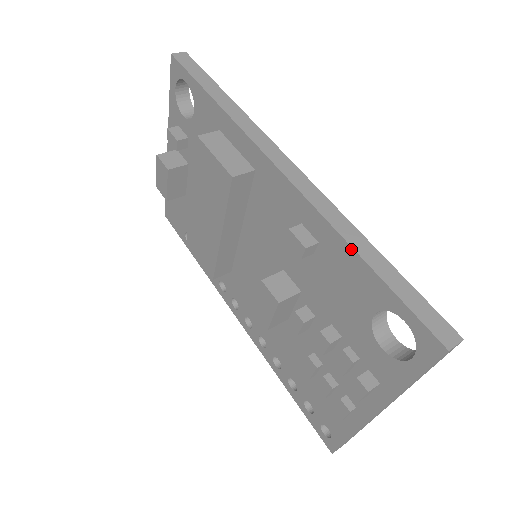
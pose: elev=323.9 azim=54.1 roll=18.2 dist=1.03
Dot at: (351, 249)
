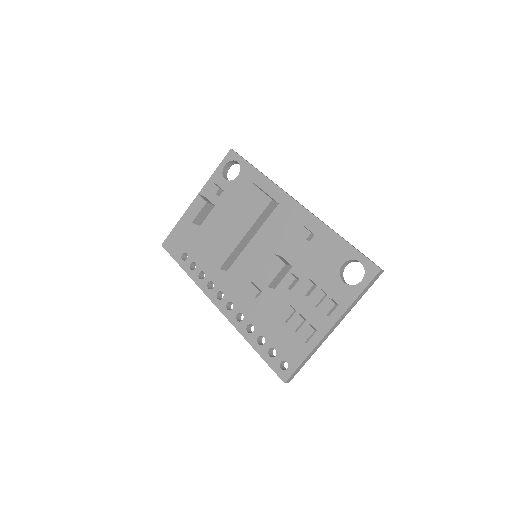
Dot at: (335, 234)
